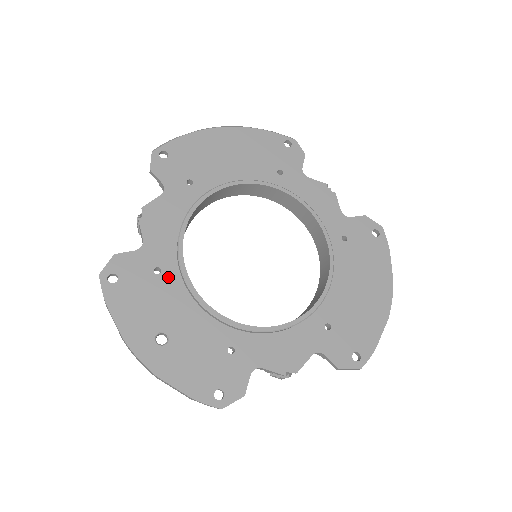
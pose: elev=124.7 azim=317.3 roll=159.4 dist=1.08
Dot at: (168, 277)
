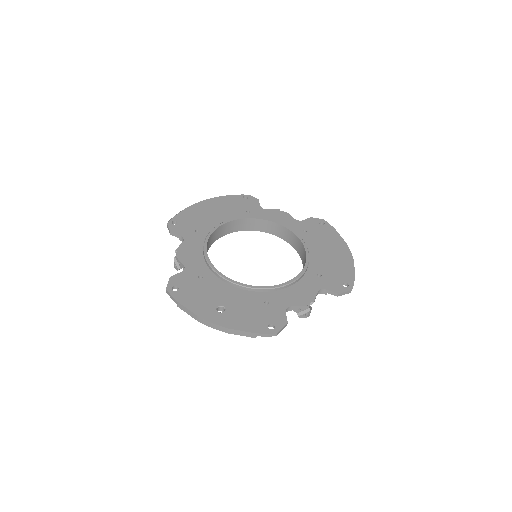
Dot at: (208, 279)
